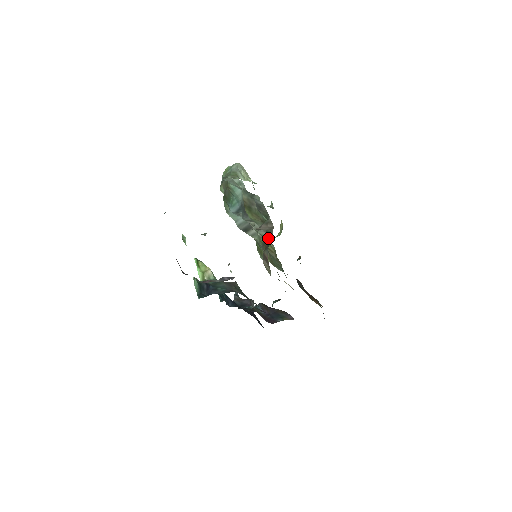
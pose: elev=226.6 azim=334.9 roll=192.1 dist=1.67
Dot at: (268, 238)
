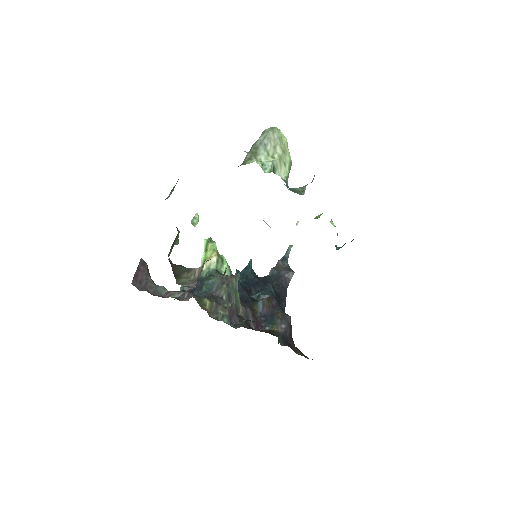
Dot at: (226, 268)
